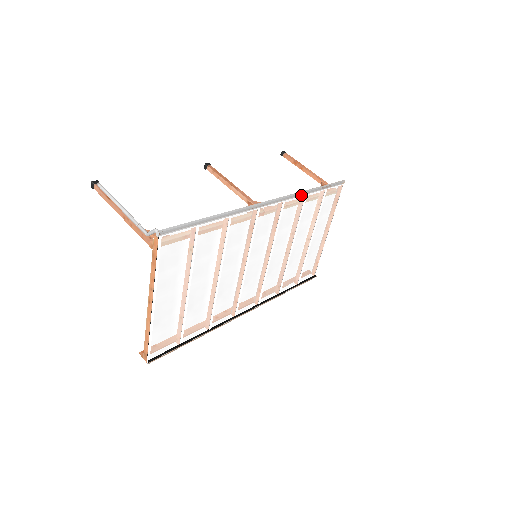
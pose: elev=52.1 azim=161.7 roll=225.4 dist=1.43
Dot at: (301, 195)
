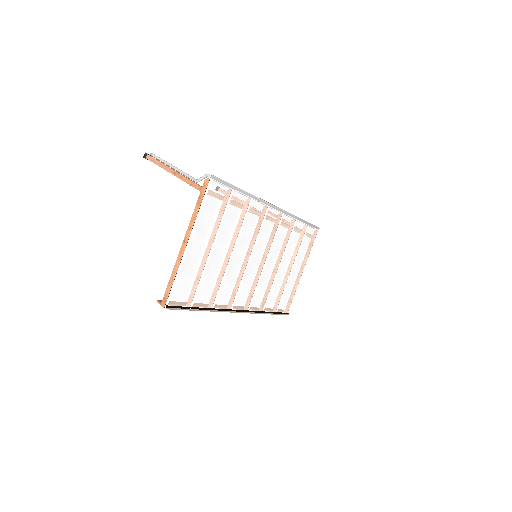
Dot at: (293, 218)
